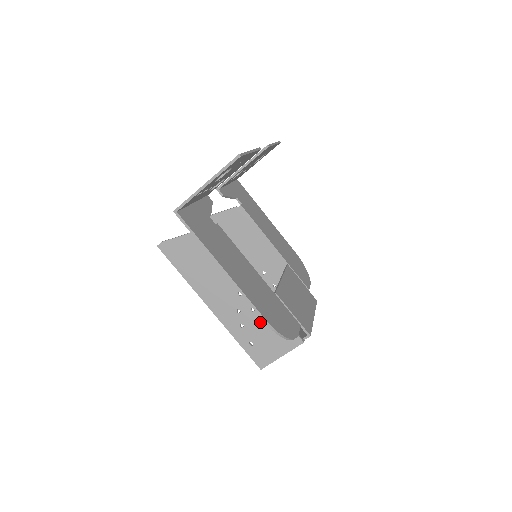
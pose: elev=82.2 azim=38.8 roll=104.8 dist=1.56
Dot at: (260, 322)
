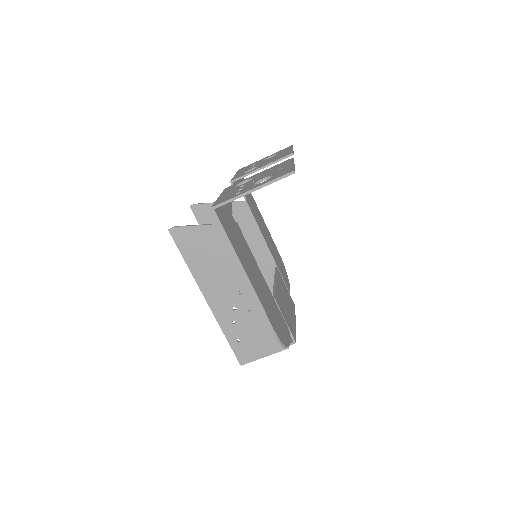
Dot at: (253, 322)
